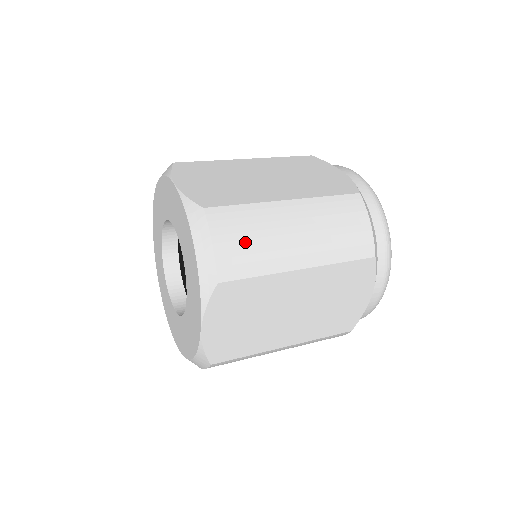
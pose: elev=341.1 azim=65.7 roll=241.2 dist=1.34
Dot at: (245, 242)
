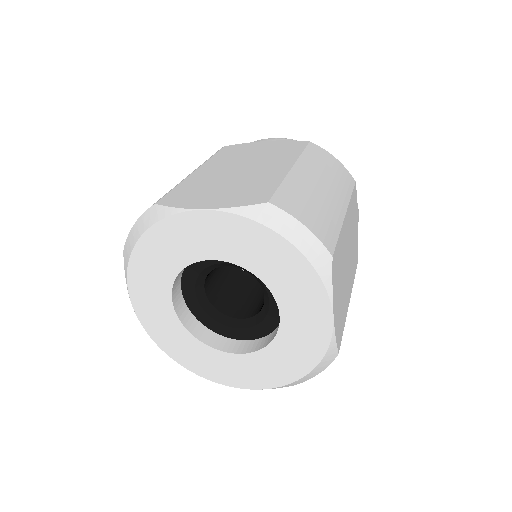
Dot at: (314, 212)
